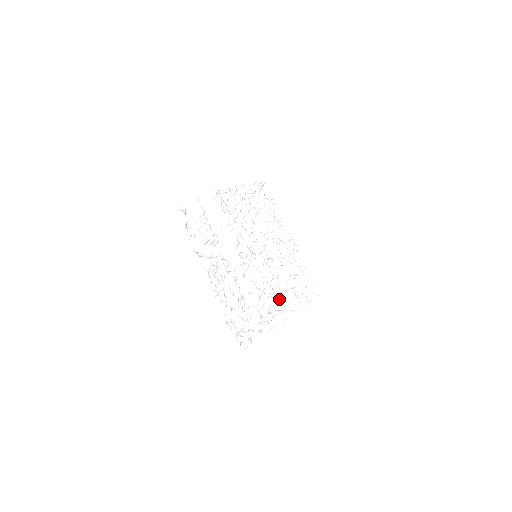
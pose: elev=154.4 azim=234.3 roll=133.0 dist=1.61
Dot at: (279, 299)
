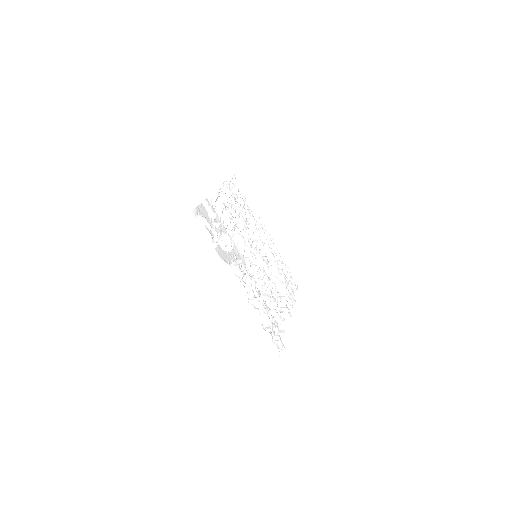
Dot at: occluded
